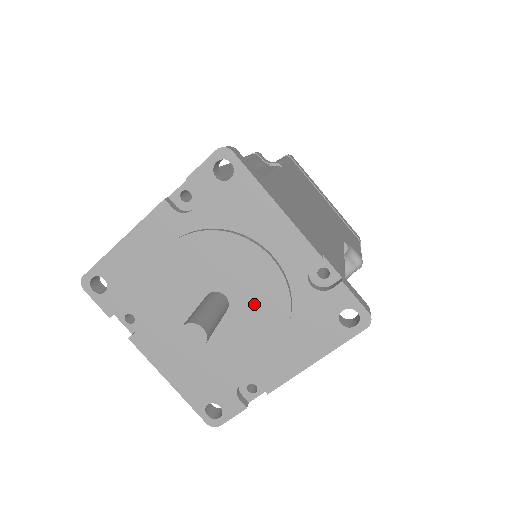
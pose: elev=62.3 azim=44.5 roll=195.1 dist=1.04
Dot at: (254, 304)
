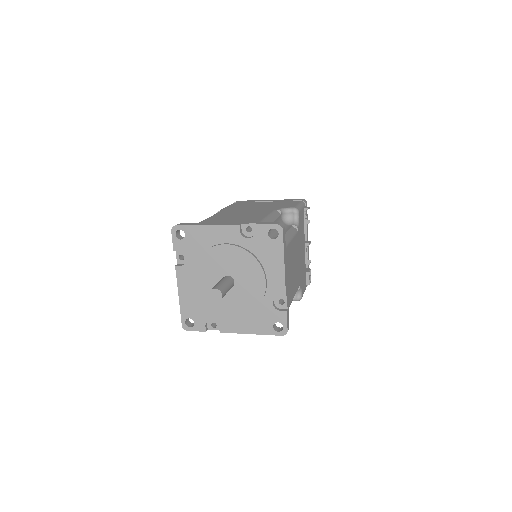
Dot at: (239, 267)
